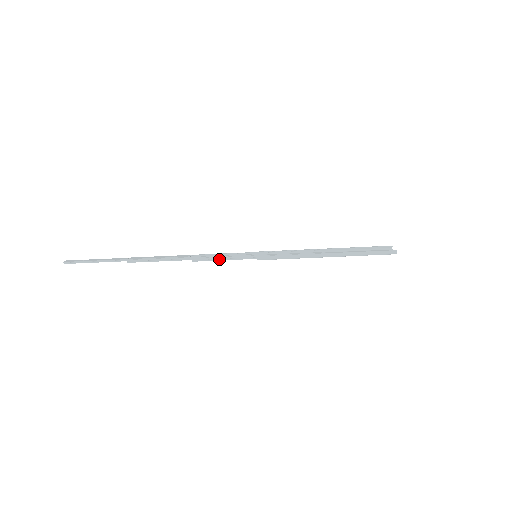
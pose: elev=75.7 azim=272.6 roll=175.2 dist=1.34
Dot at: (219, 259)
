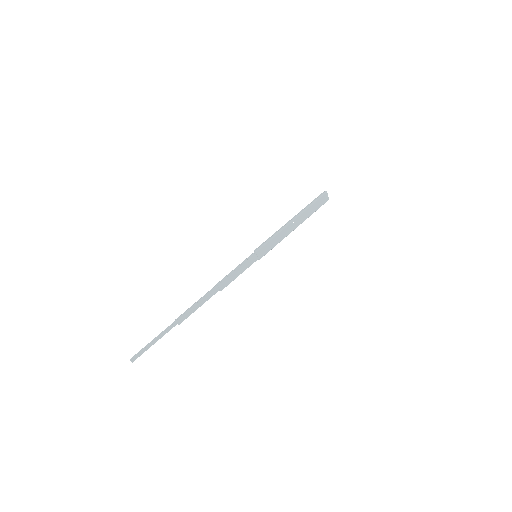
Dot at: (233, 271)
